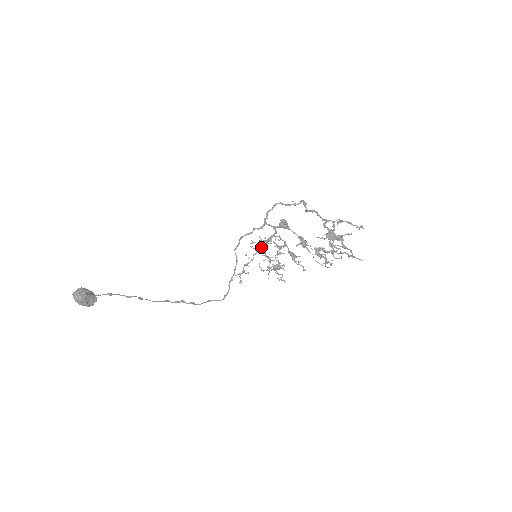
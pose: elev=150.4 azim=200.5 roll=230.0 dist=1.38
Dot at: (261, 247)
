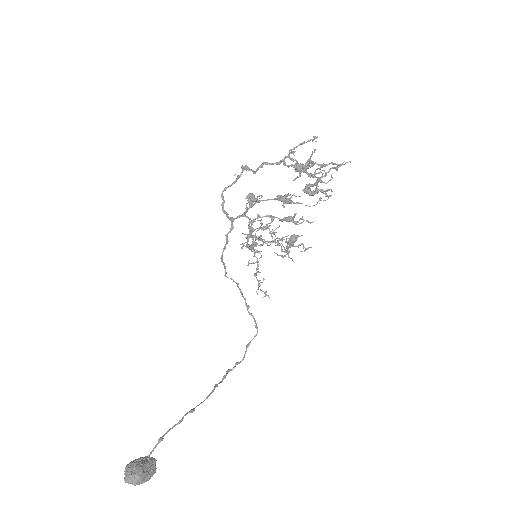
Dot at: (253, 242)
